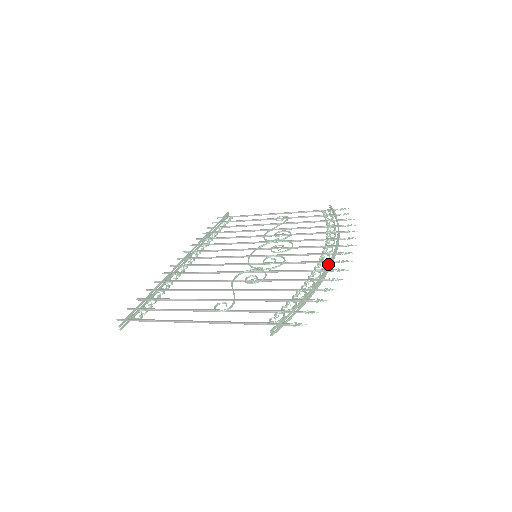
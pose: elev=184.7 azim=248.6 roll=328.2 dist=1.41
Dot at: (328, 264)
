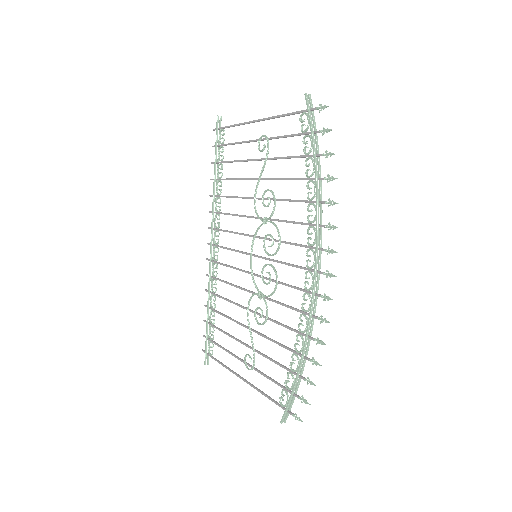
Dot at: (310, 307)
